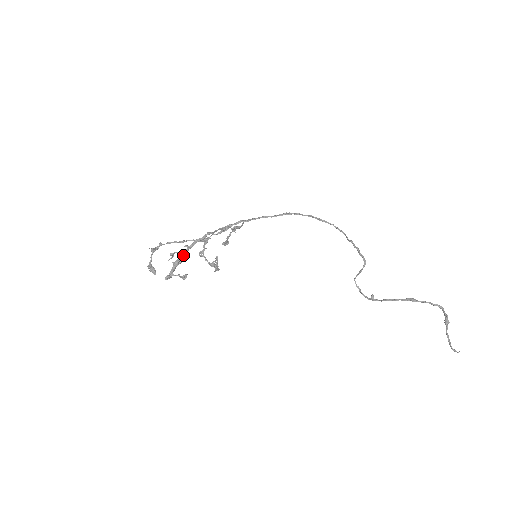
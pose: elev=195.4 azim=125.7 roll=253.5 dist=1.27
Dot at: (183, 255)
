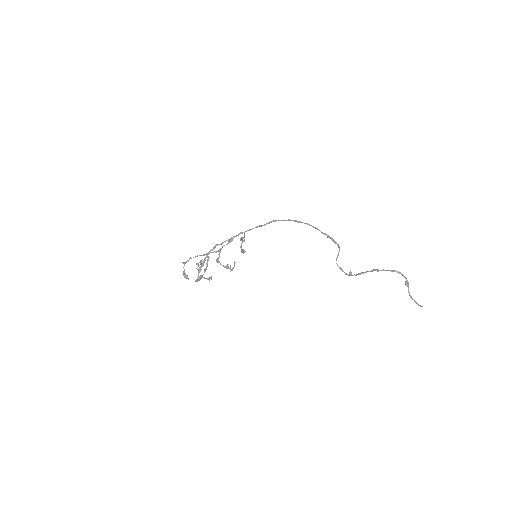
Dot at: (203, 263)
